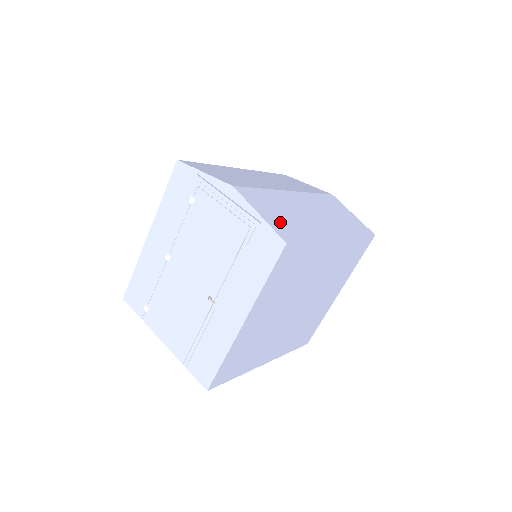
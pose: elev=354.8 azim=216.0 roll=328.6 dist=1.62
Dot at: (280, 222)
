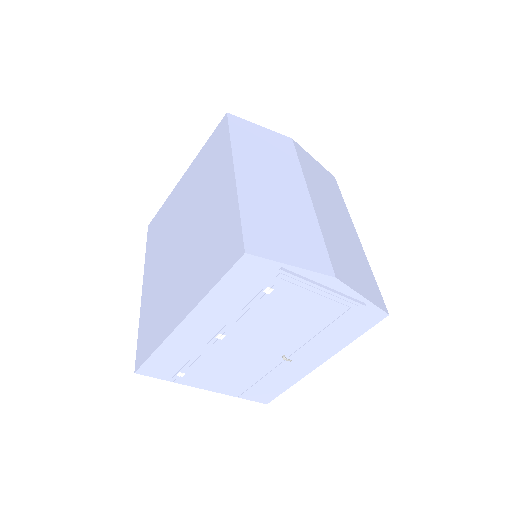
Dot at: (365, 284)
